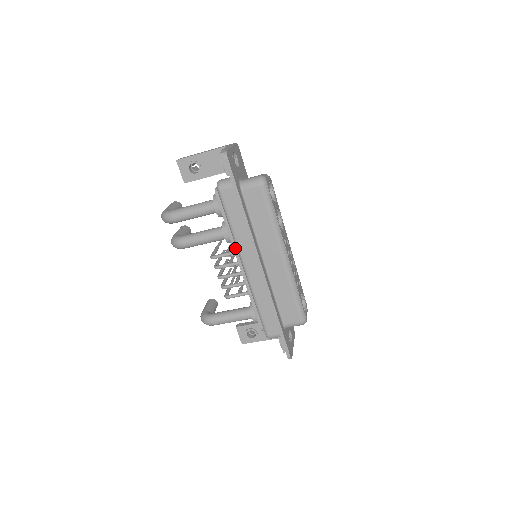
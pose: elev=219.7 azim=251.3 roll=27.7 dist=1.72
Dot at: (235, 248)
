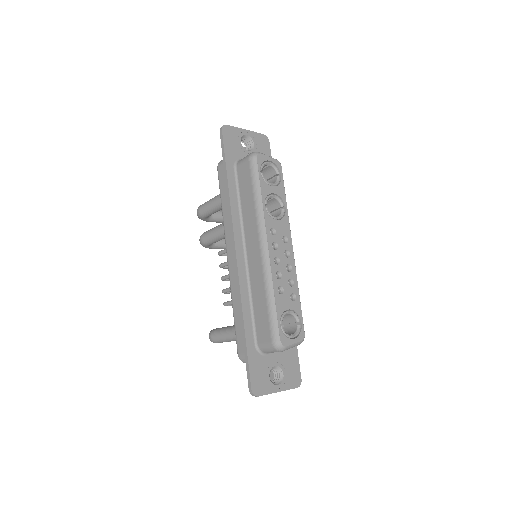
Dot at: occluded
